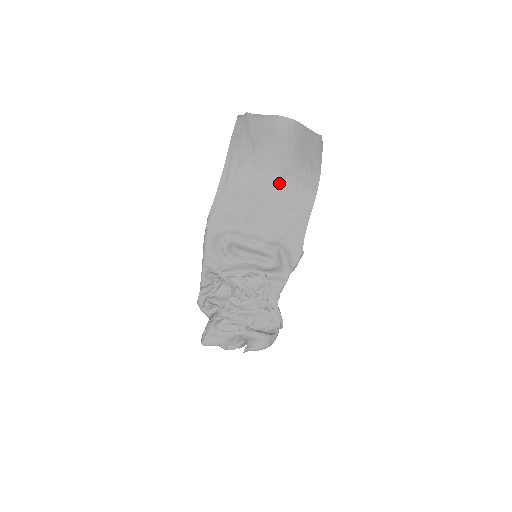
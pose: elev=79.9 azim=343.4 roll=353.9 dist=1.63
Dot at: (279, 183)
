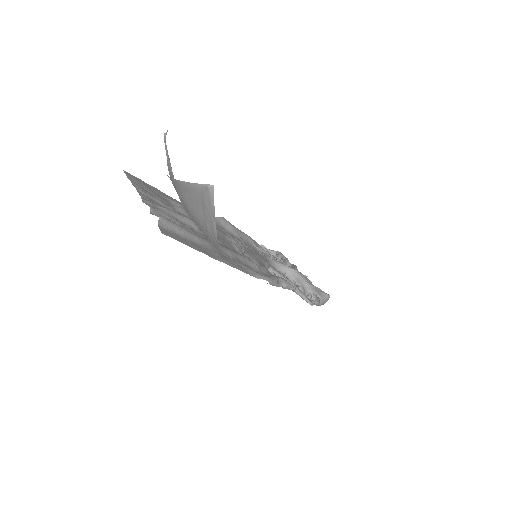
Dot at: occluded
